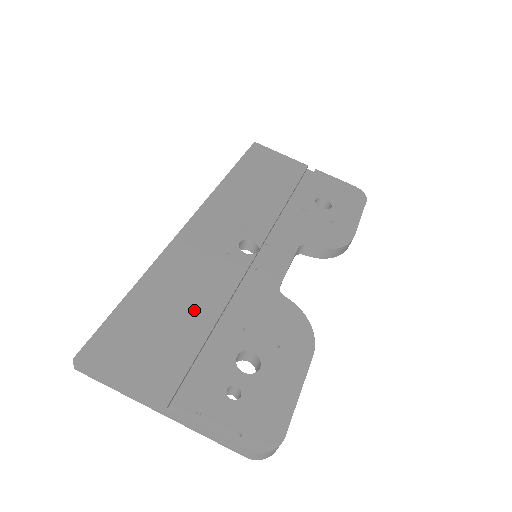
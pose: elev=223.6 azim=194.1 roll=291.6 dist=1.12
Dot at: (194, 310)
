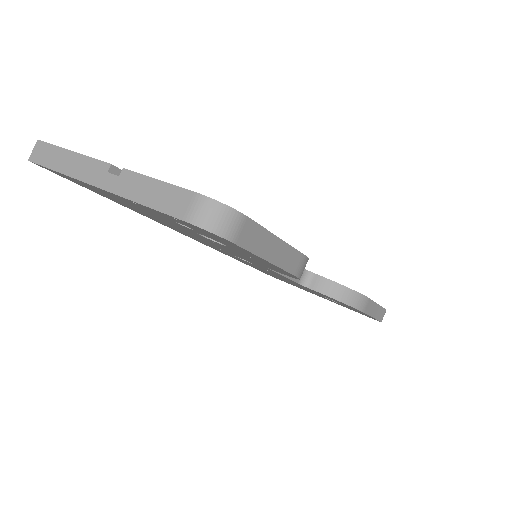
Dot at: occluded
